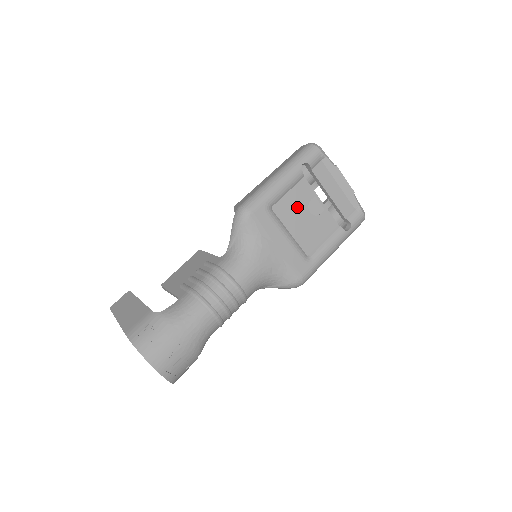
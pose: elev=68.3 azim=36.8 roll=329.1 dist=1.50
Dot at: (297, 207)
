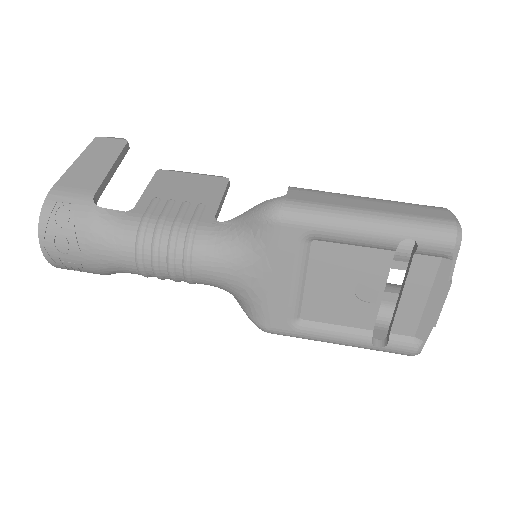
Dot at: (345, 269)
